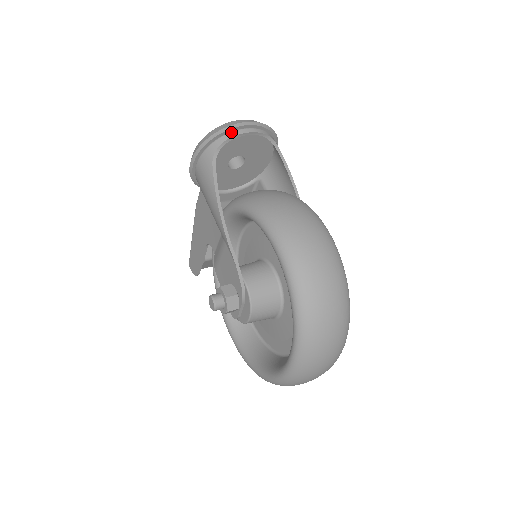
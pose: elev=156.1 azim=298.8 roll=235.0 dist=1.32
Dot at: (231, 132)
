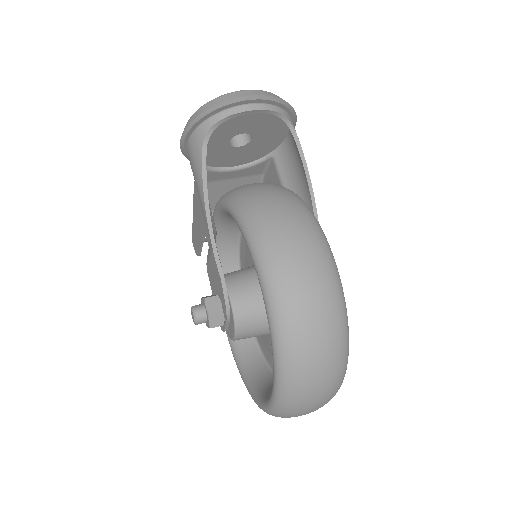
Dot at: (228, 109)
